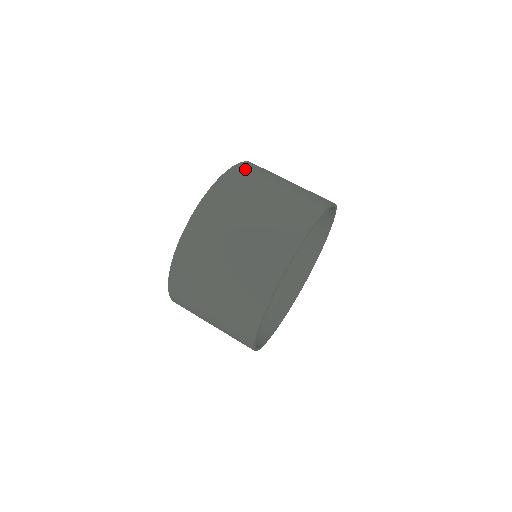
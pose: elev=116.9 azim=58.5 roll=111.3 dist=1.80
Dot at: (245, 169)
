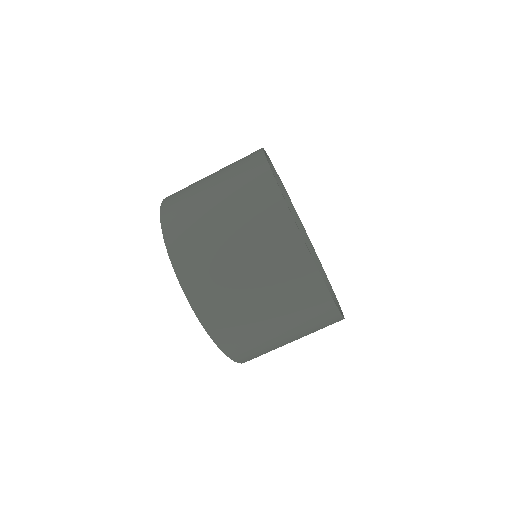
Dot at: (178, 241)
